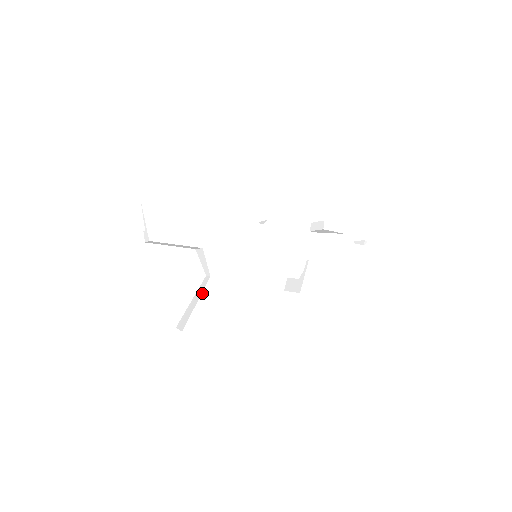
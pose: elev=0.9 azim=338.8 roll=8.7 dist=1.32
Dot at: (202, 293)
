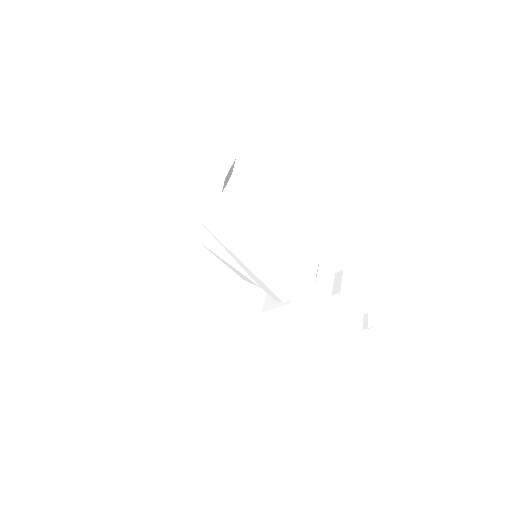
Dot at: (180, 246)
